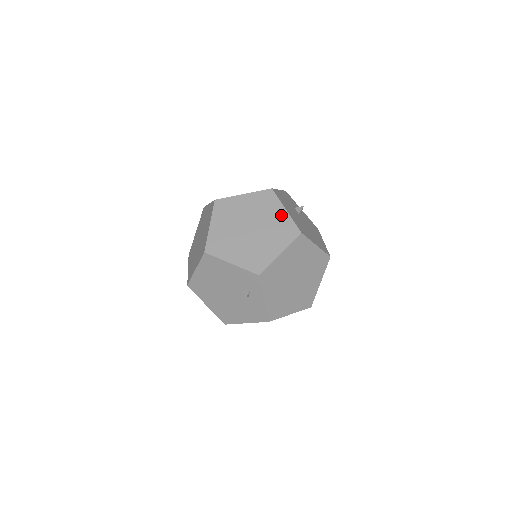
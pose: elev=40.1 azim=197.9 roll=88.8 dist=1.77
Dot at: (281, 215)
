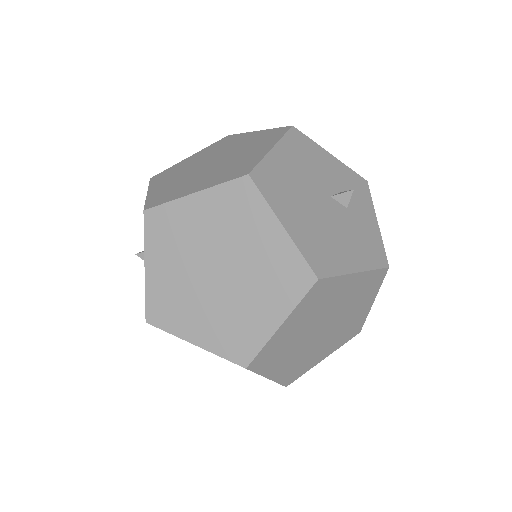
Dot at: (259, 152)
